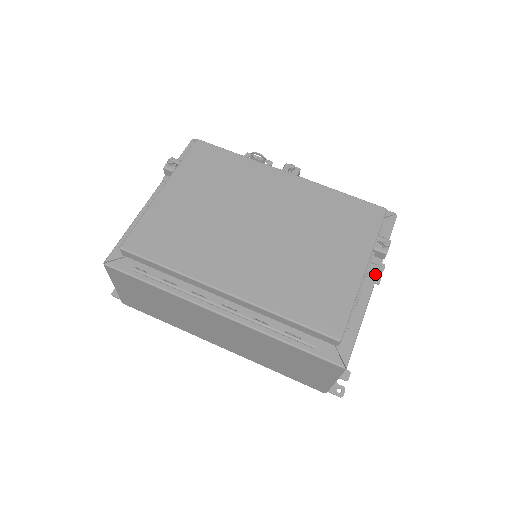
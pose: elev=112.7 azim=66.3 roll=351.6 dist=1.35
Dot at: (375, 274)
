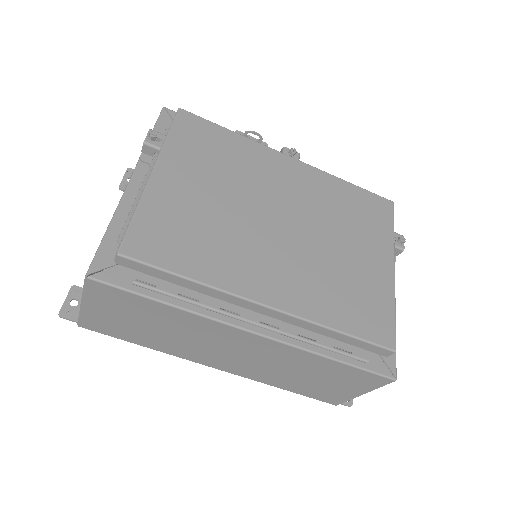
Dot at: occluded
